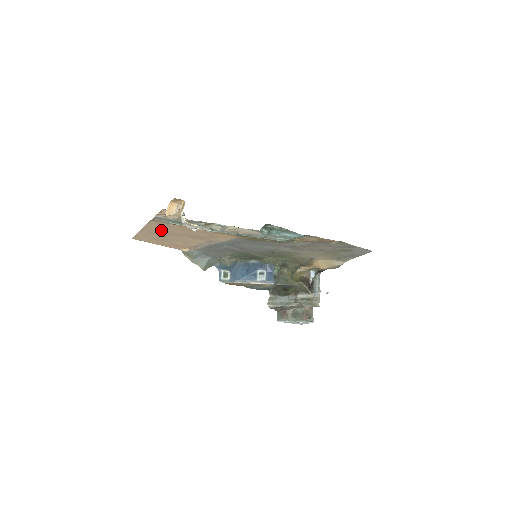
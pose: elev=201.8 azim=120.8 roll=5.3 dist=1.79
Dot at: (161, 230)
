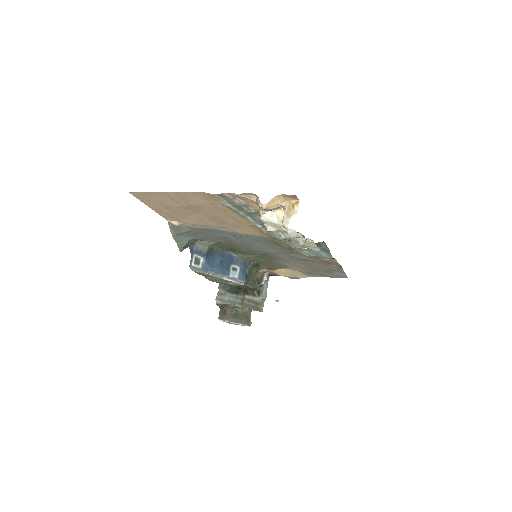
Dot at: (192, 202)
